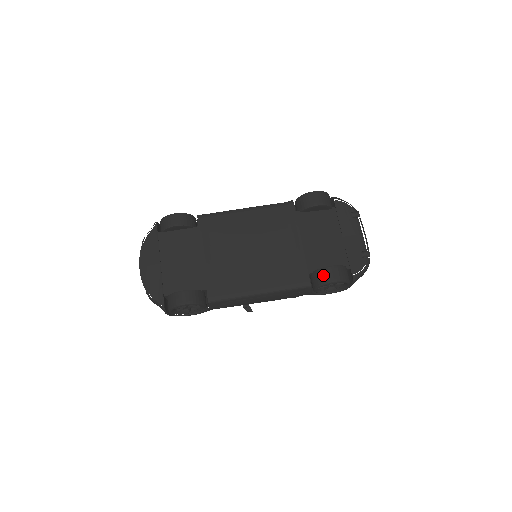
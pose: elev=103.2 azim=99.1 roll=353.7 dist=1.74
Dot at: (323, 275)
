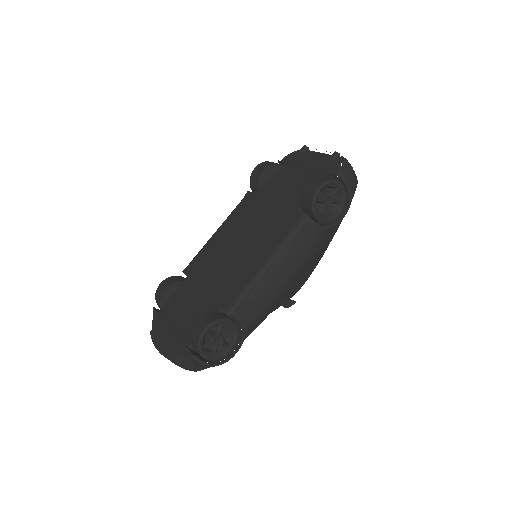
Dot at: (306, 195)
